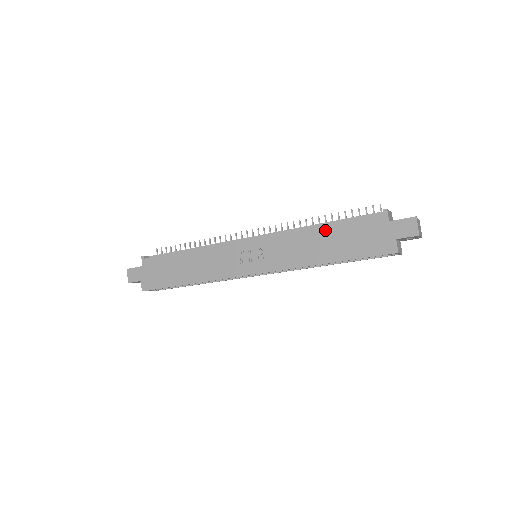
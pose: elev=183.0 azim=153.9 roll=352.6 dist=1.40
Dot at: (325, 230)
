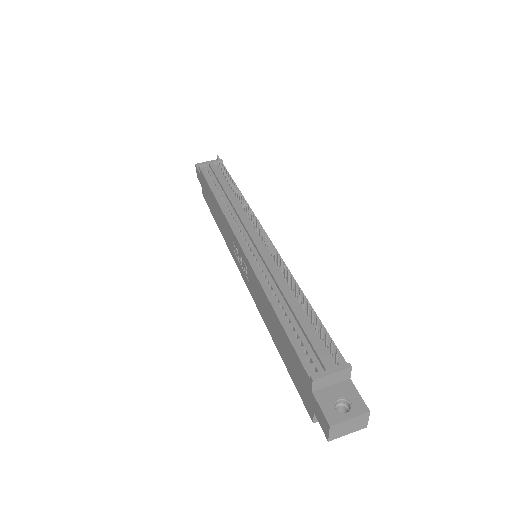
Dot at: (275, 319)
